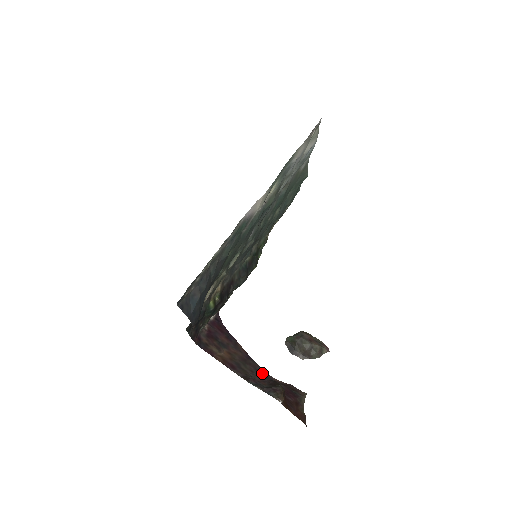
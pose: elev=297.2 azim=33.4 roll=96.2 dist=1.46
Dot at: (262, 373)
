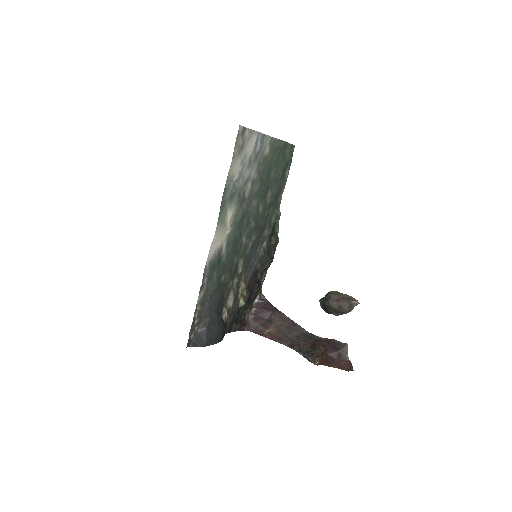
Dot at: (307, 335)
